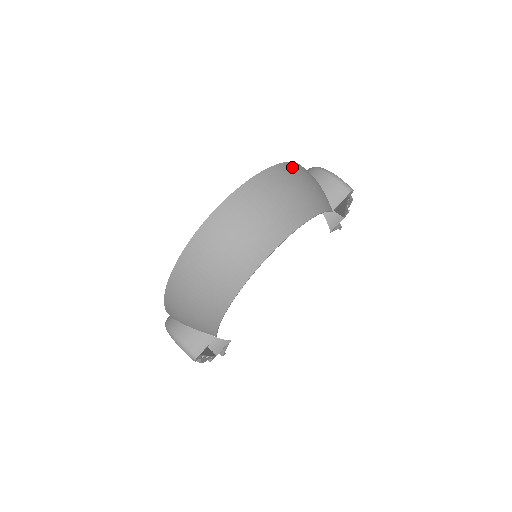
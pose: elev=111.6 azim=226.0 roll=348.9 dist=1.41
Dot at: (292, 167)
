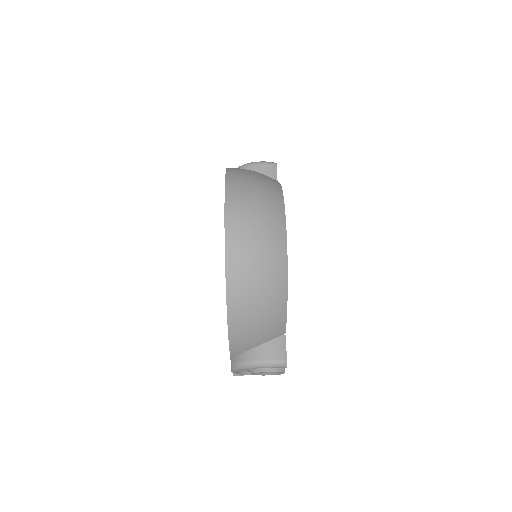
Dot at: (234, 168)
